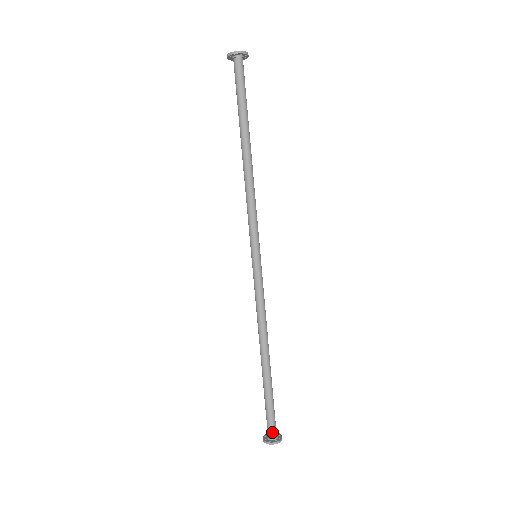
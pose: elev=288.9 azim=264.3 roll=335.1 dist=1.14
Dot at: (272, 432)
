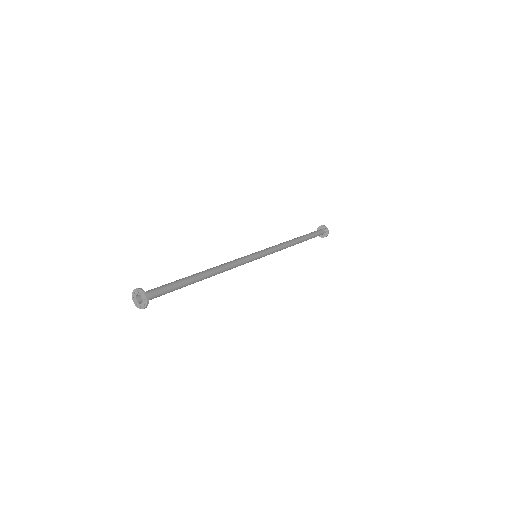
Dot at: (148, 292)
